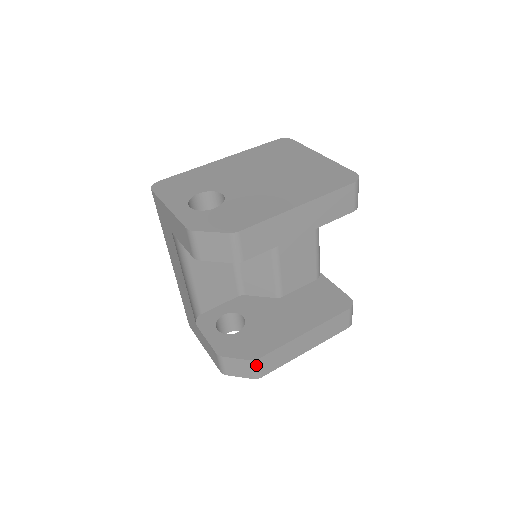
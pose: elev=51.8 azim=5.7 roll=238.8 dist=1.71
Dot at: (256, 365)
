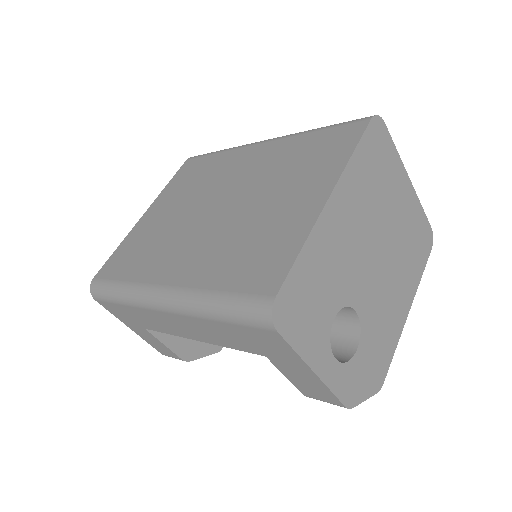
Dot at: occluded
